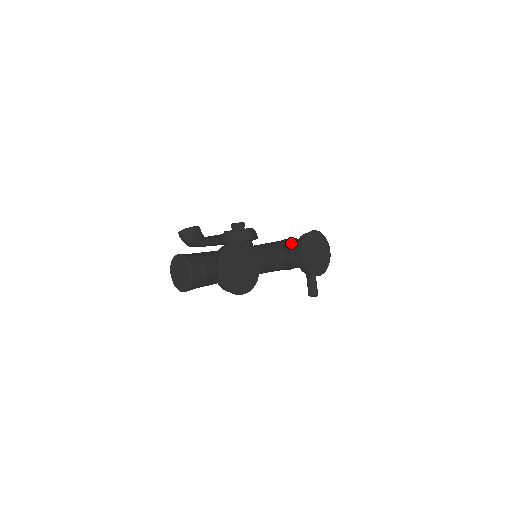
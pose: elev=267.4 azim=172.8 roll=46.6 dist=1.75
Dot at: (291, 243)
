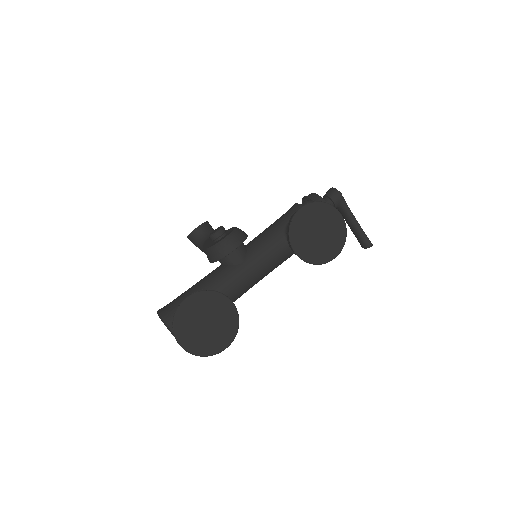
Dot at: occluded
